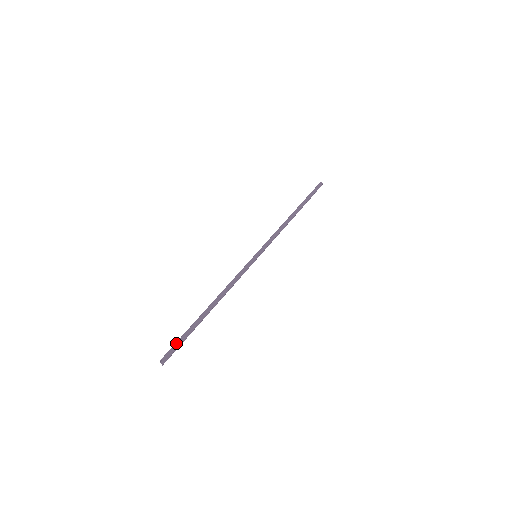
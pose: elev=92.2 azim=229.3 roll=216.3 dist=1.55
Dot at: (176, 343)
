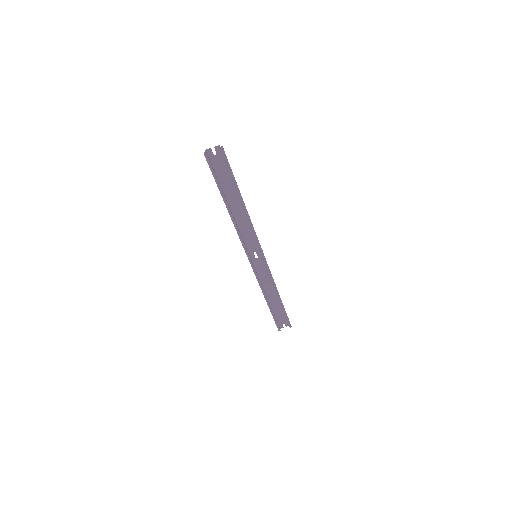
Dot at: (226, 159)
